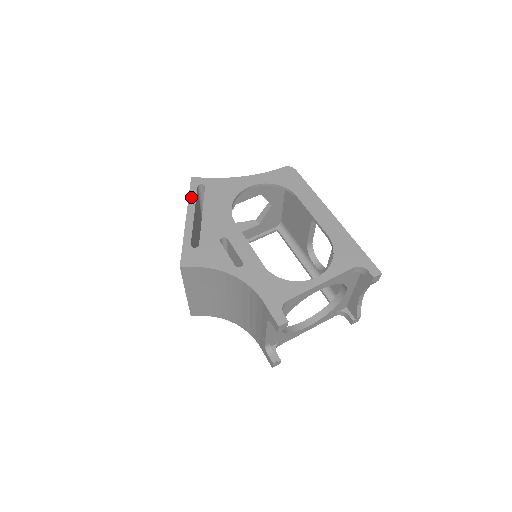
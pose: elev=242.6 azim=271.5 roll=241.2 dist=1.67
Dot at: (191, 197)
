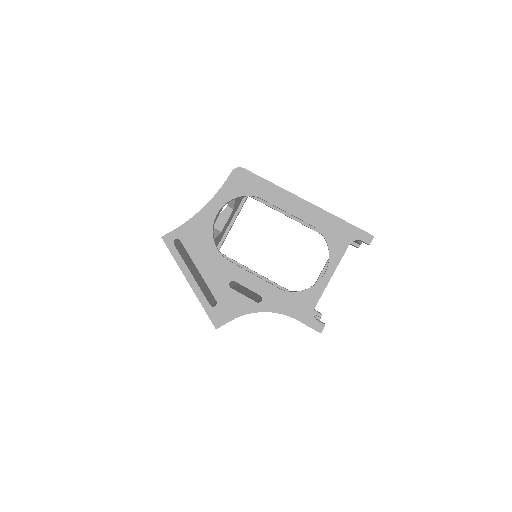
Dot at: (177, 259)
